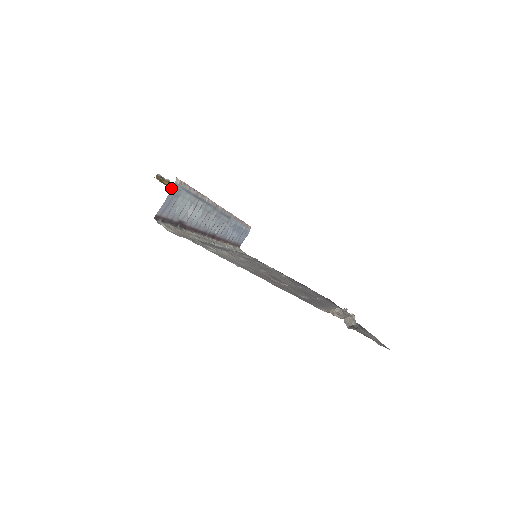
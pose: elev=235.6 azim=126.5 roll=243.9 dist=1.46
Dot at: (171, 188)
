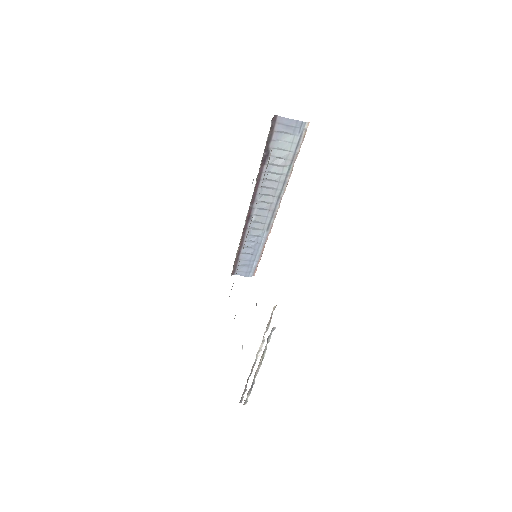
Dot at: occluded
